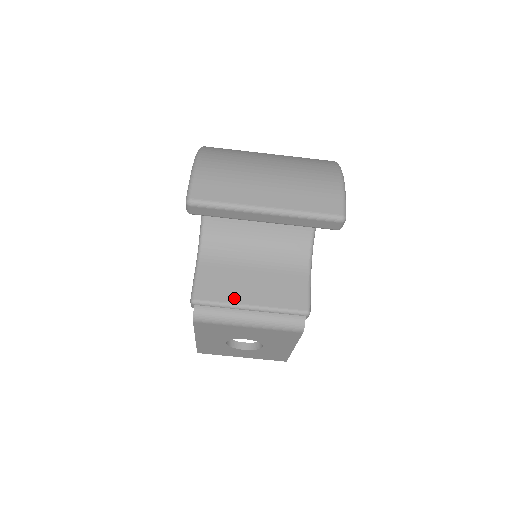
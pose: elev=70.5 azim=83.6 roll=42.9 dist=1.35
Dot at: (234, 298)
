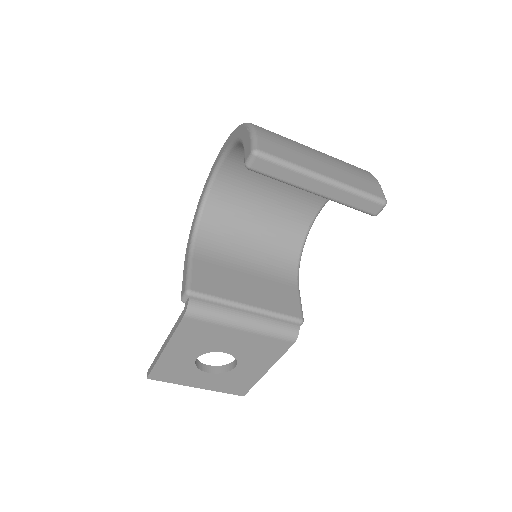
Dot at: (231, 295)
